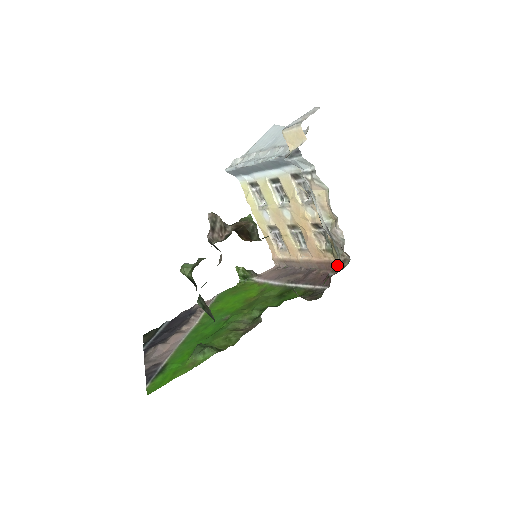
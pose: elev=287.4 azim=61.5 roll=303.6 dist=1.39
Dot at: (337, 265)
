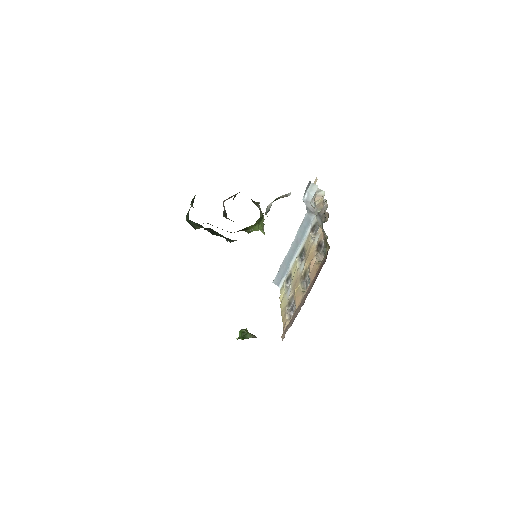
Dot at: occluded
